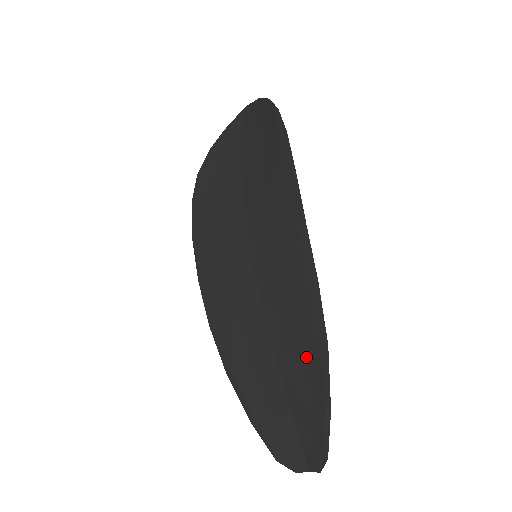
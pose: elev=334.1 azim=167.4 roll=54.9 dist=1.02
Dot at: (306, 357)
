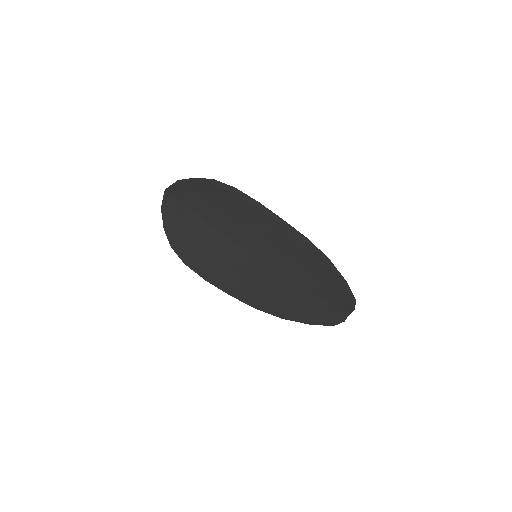
Dot at: (321, 273)
